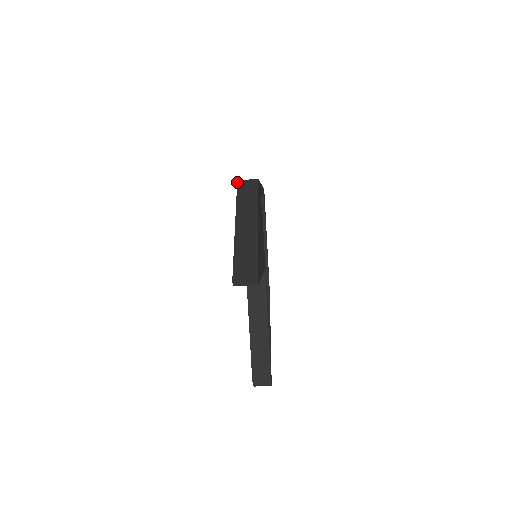
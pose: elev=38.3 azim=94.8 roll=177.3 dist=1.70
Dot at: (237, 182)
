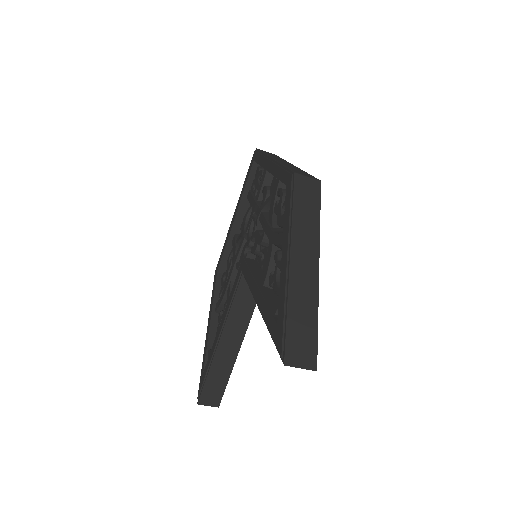
Dot at: (292, 174)
